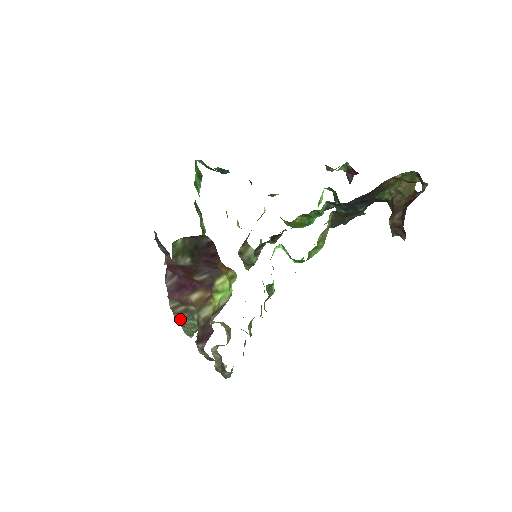
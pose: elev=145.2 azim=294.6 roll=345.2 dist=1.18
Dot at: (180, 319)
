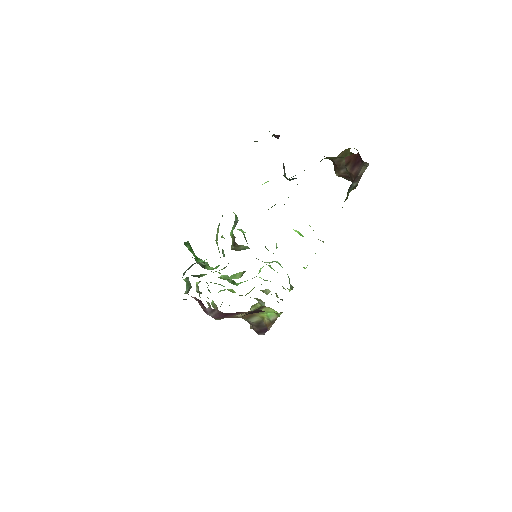
Dot at: occluded
